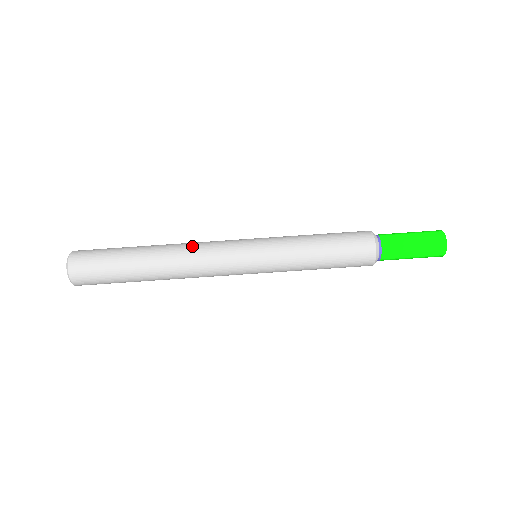
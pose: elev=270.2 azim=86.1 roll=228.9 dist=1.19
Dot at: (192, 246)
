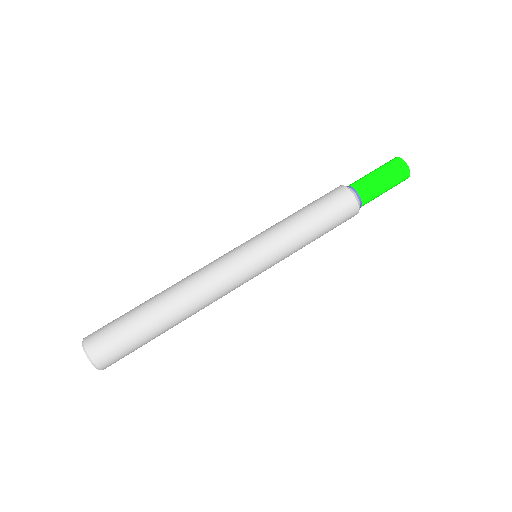
Dot at: (195, 273)
